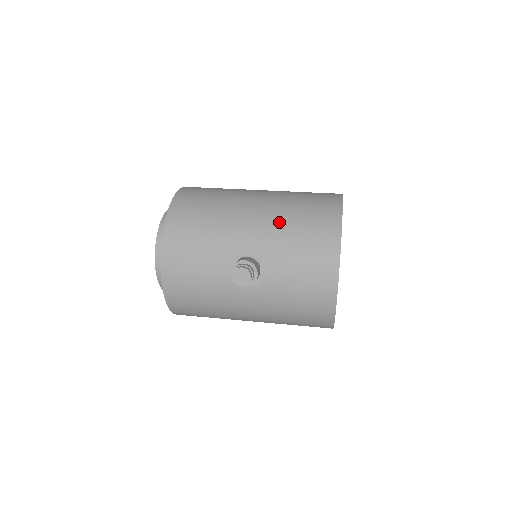
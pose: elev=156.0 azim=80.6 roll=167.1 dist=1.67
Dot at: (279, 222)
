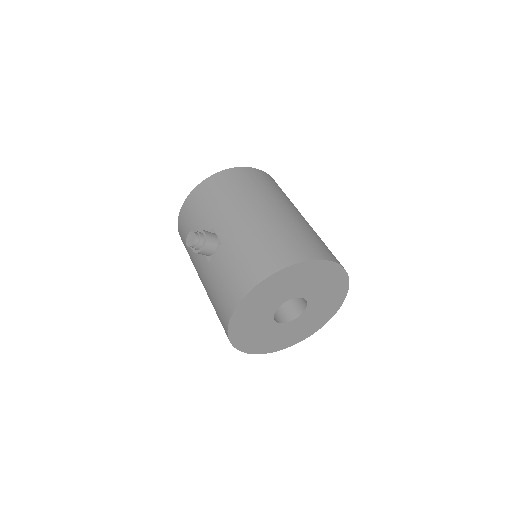
Dot at: (254, 232)
